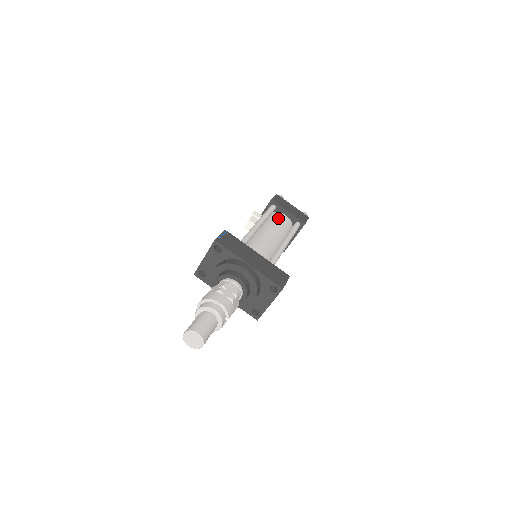
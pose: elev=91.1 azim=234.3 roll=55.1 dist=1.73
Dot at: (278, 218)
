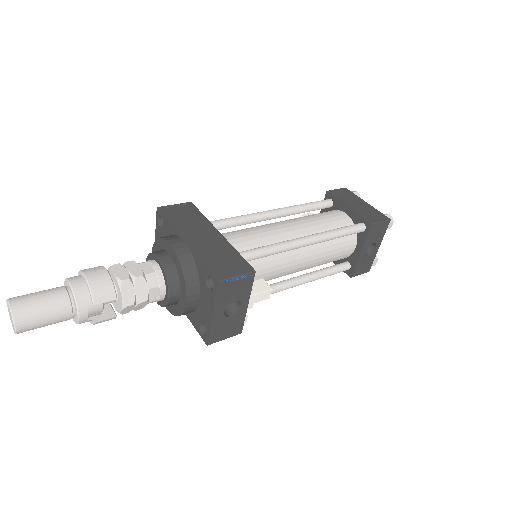
Dot at: (326, 214)
